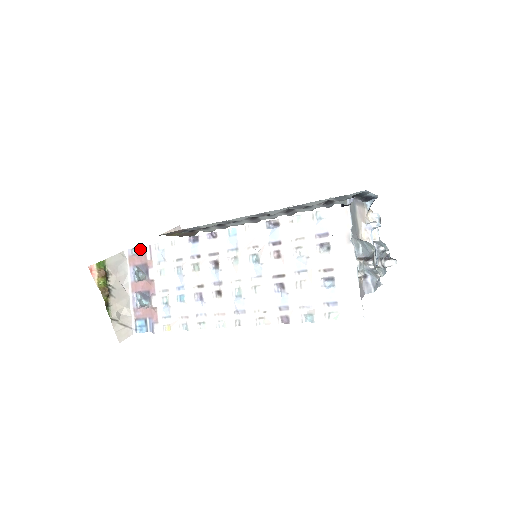
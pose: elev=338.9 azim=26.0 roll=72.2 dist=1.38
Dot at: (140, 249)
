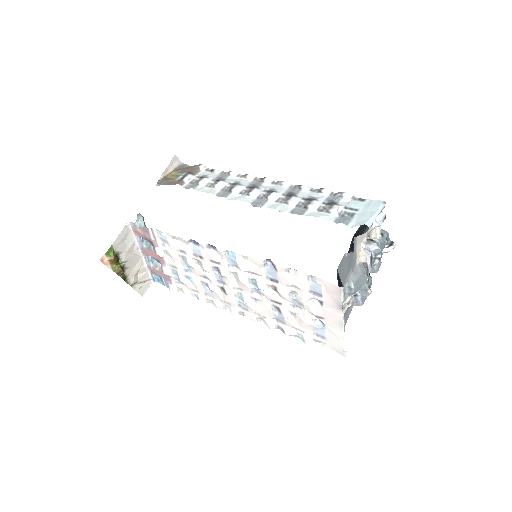
Dot at: (141, 217)
